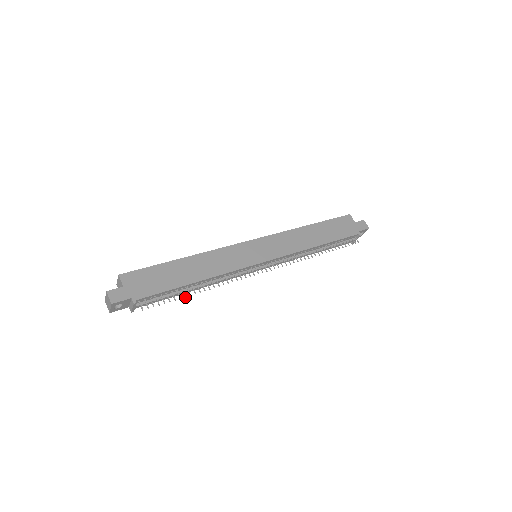
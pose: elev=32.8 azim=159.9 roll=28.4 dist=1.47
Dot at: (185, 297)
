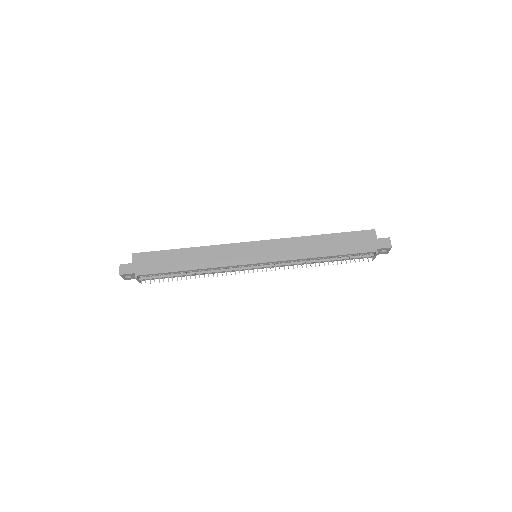
Dot at: (177, 280)
